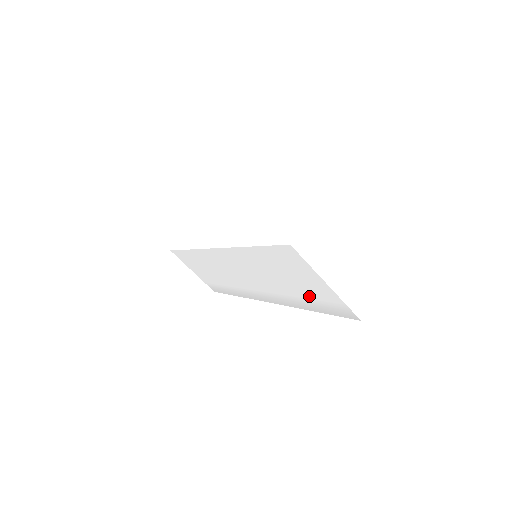
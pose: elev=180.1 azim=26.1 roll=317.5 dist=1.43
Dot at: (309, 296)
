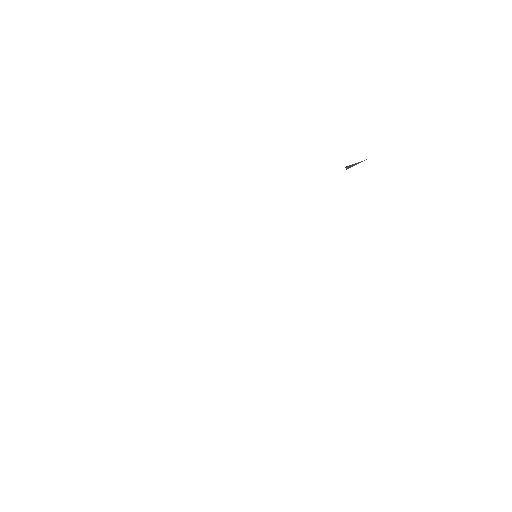
Dot at: (331, 246)
